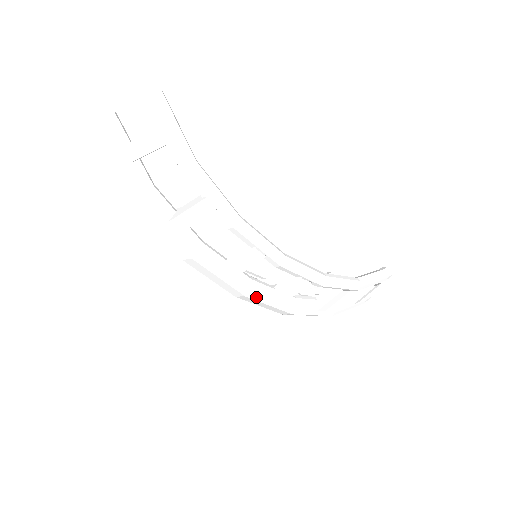
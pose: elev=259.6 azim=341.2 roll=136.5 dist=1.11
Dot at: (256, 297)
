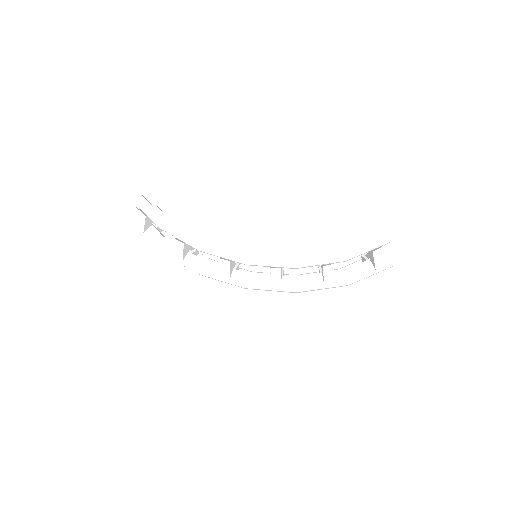
Dot at: (254, 287)
